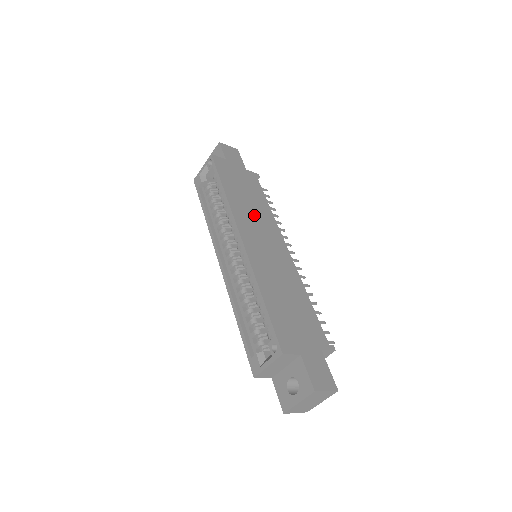
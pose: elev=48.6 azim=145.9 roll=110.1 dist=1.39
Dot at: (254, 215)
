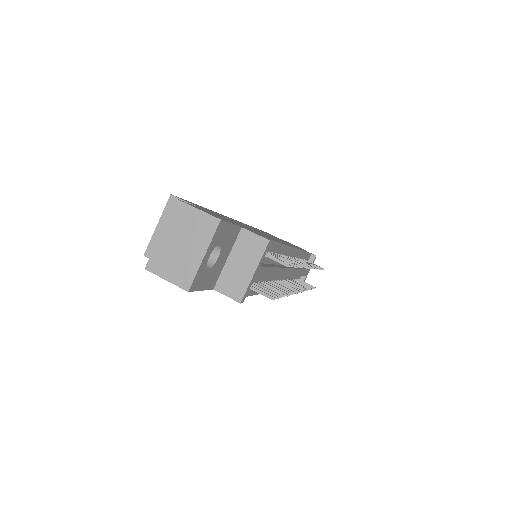
Dot at: occluded
